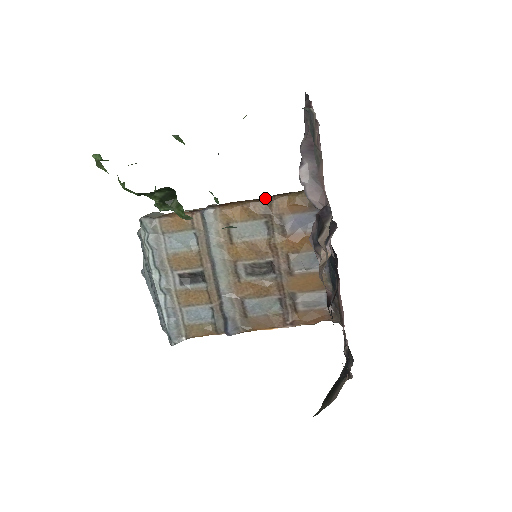
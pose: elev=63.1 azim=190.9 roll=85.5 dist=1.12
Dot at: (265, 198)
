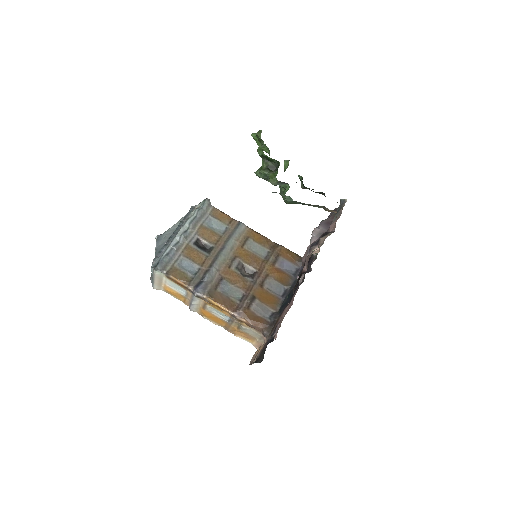
Dot at: occluded
